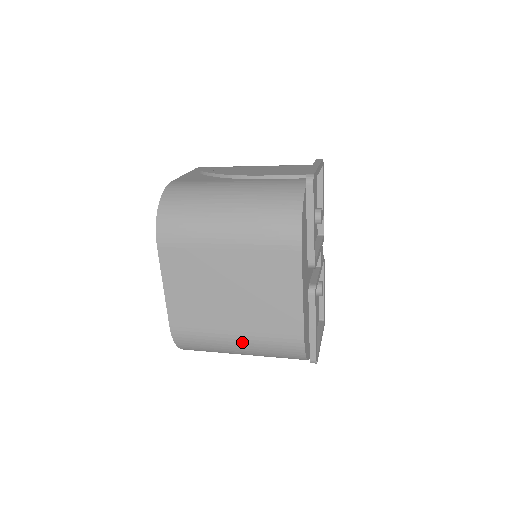
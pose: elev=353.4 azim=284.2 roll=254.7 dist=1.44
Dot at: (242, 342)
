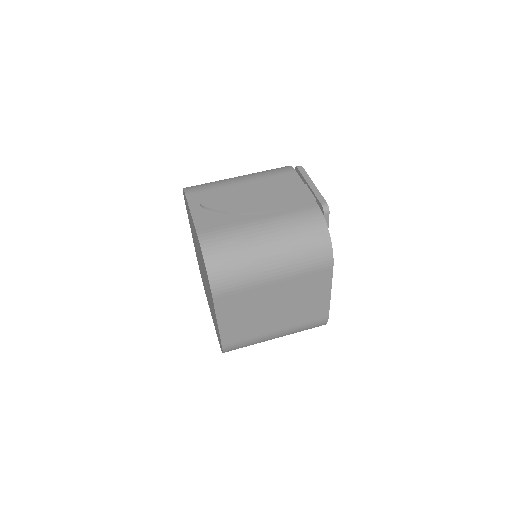
Dot at: (281, 334)
